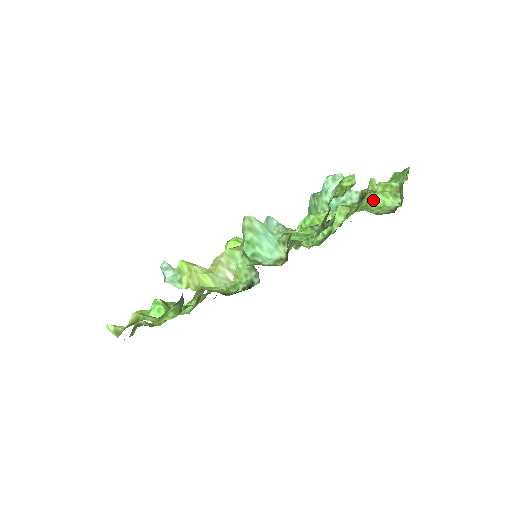
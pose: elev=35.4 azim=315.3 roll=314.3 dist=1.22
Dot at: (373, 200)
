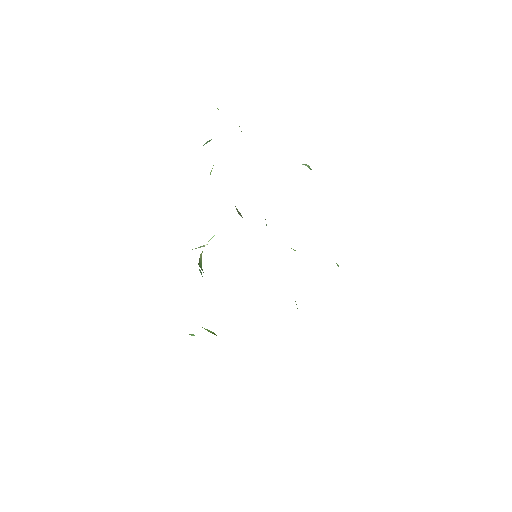
Dot at: occluded
